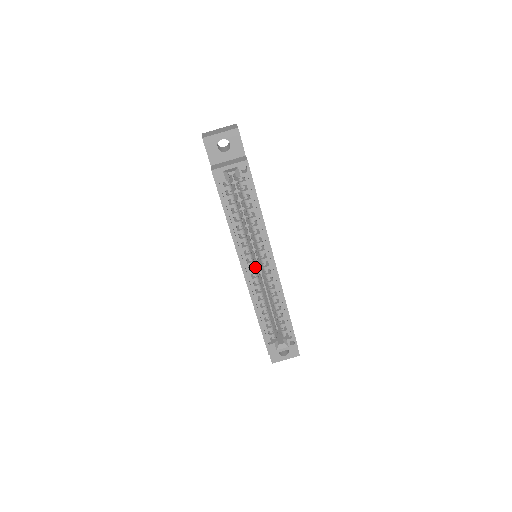
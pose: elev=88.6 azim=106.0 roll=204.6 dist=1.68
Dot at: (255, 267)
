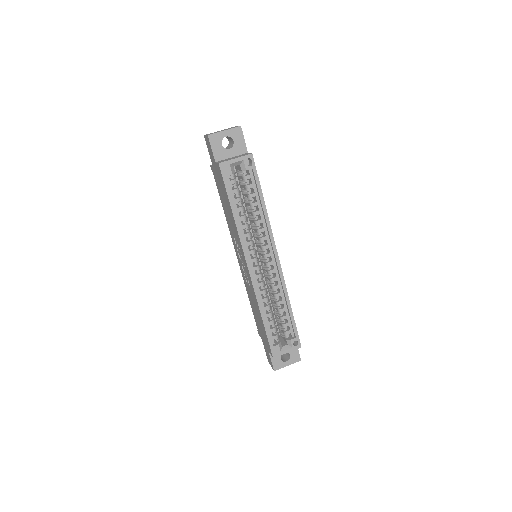
Dot at: (258, 264)
